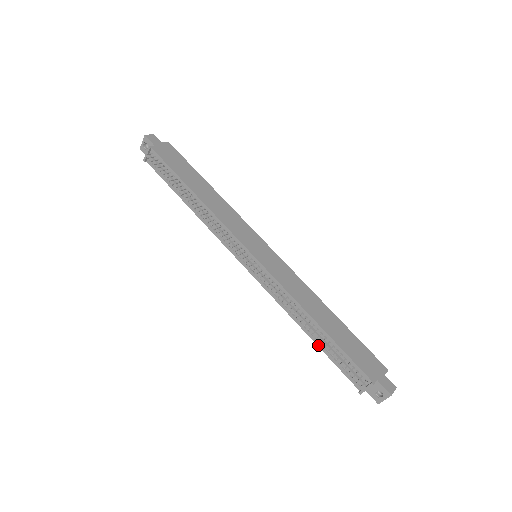
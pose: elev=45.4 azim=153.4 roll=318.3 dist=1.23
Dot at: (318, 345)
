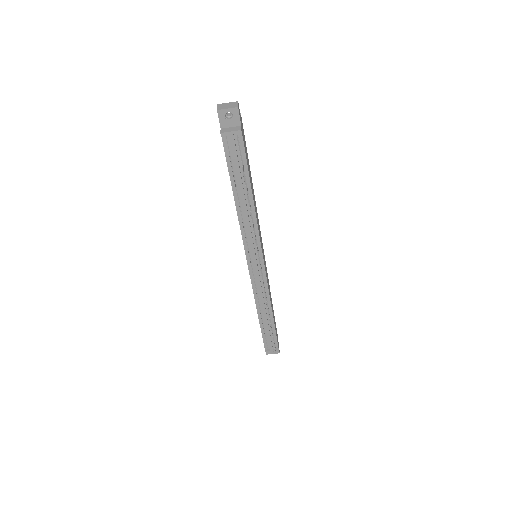
Dot at: (261, 324)
